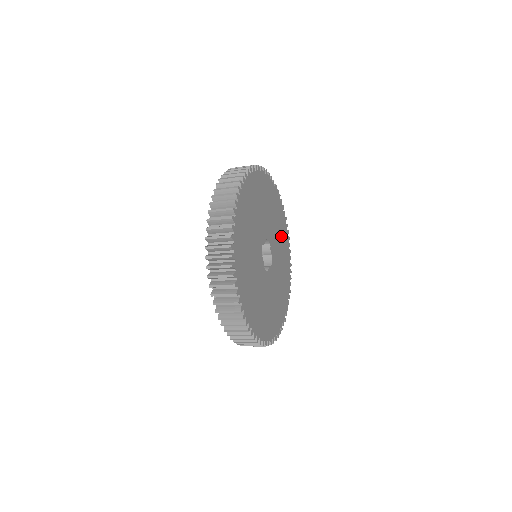
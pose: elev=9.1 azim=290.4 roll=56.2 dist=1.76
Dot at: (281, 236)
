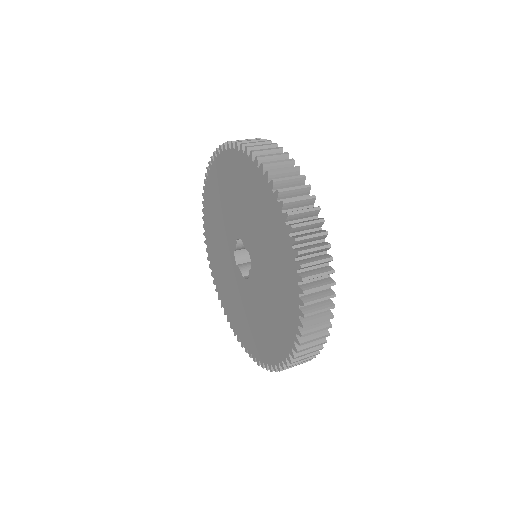
Dot at: occluded
